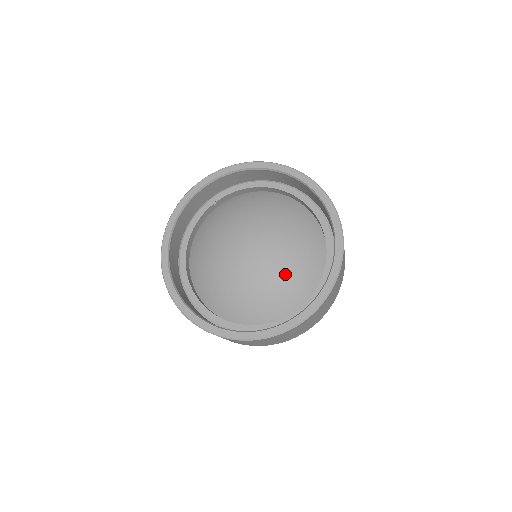
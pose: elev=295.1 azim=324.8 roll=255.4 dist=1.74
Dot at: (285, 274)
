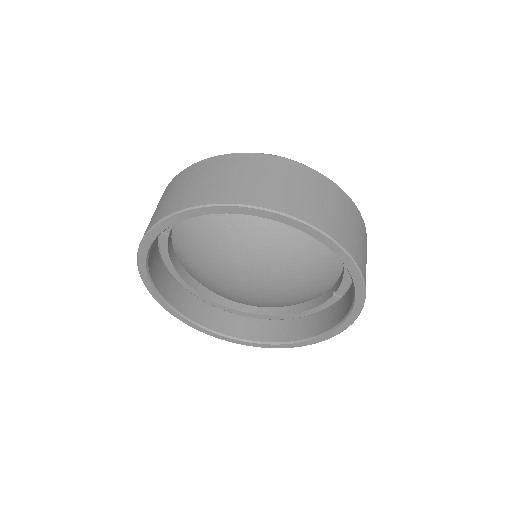
Dot at: (303, 283)
